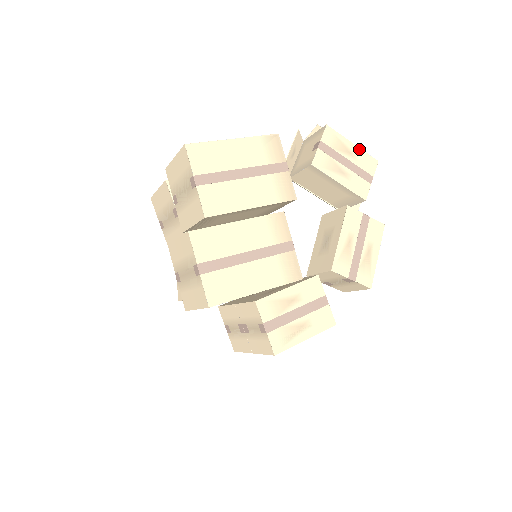
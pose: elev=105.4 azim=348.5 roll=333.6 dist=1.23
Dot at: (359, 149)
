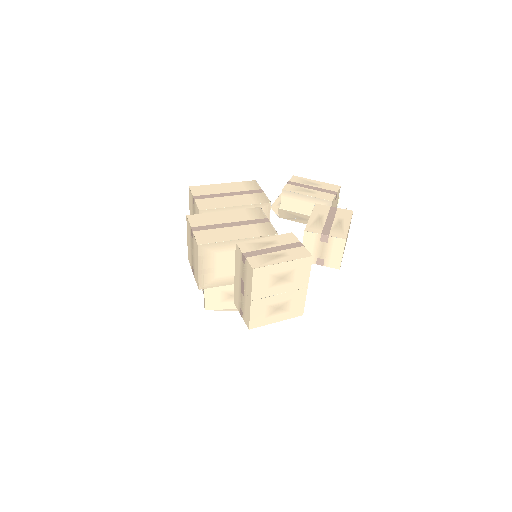
Dot at: (322, 182)
